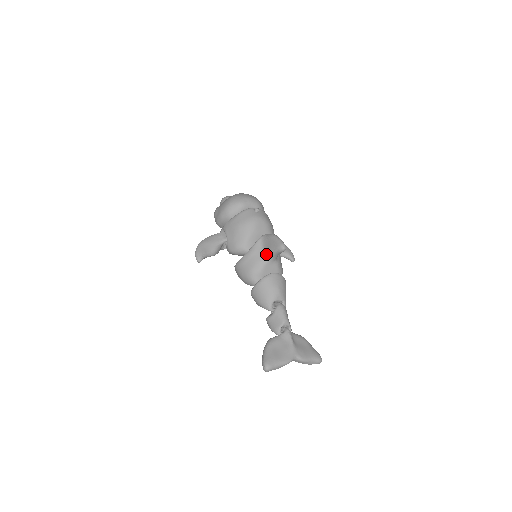
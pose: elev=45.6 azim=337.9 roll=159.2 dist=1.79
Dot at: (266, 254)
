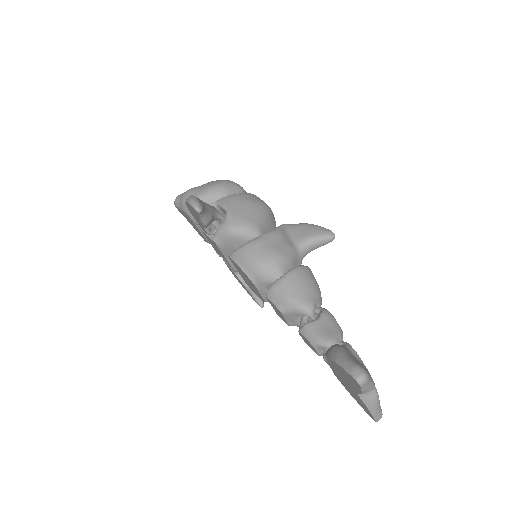
Dot at: (298, 242)
